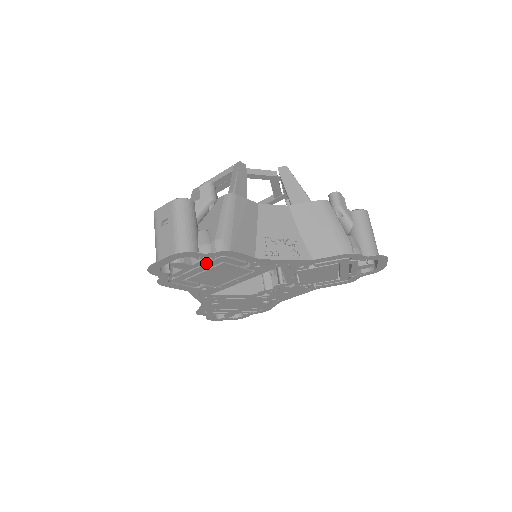
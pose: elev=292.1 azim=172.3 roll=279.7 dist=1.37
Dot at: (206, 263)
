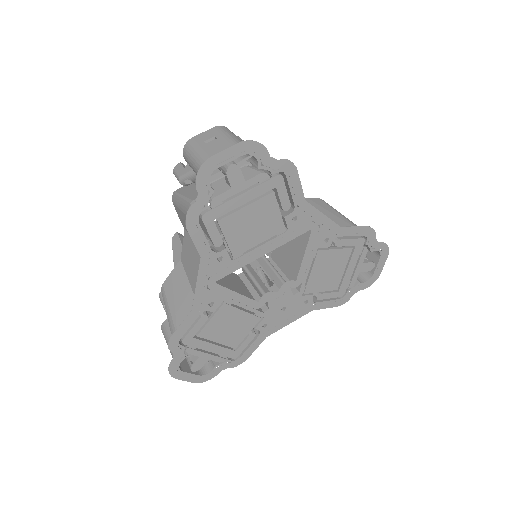
Dot at: (259, 184)
